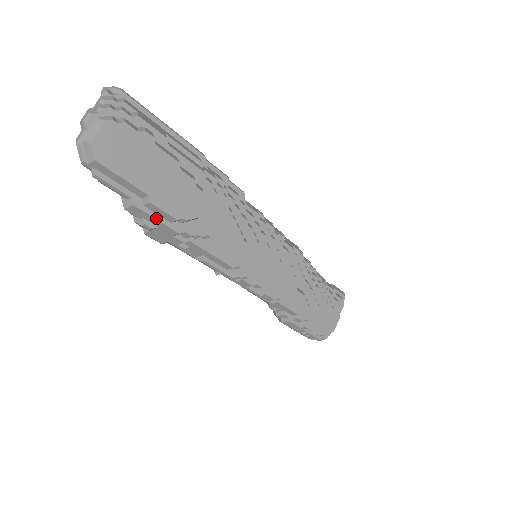
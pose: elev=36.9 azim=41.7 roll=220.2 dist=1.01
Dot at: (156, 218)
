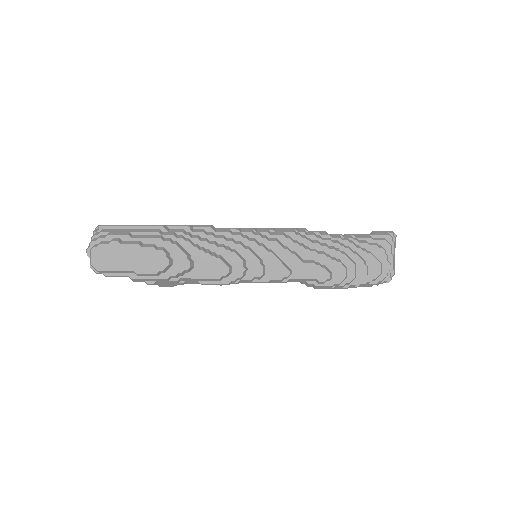
Dot at: (148, 278)
